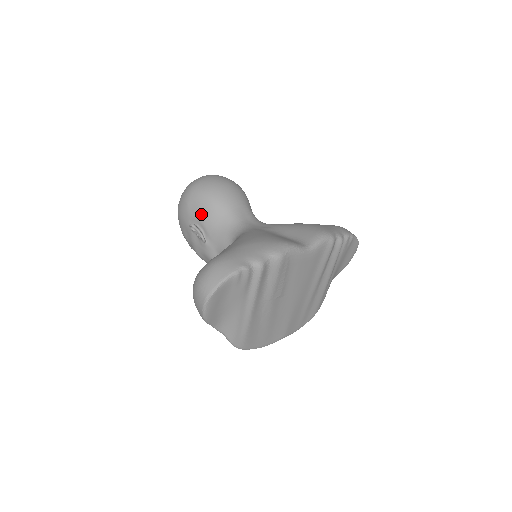
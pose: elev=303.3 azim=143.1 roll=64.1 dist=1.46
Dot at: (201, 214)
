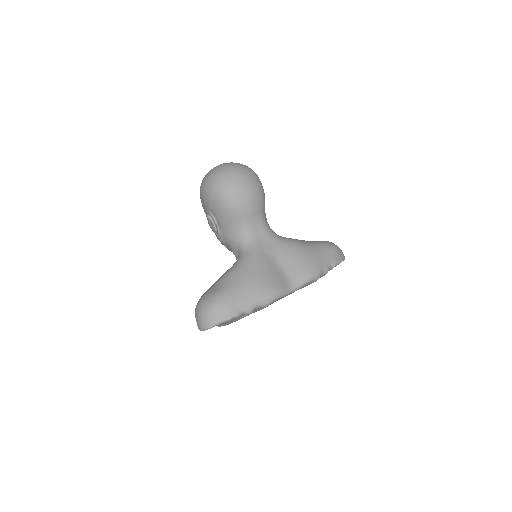
Dot at: (219, 213)
